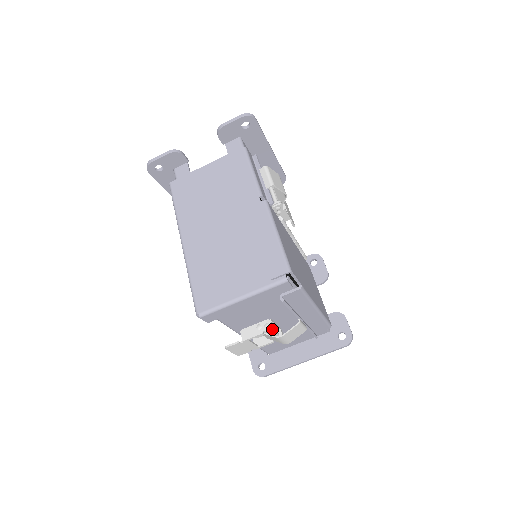
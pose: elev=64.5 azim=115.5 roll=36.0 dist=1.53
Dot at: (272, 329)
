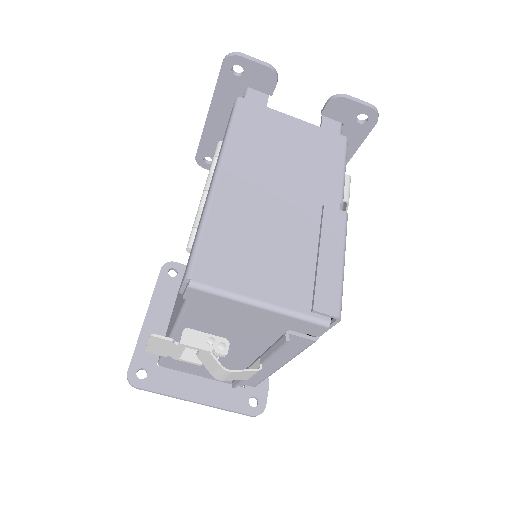
Dot at: occluded
